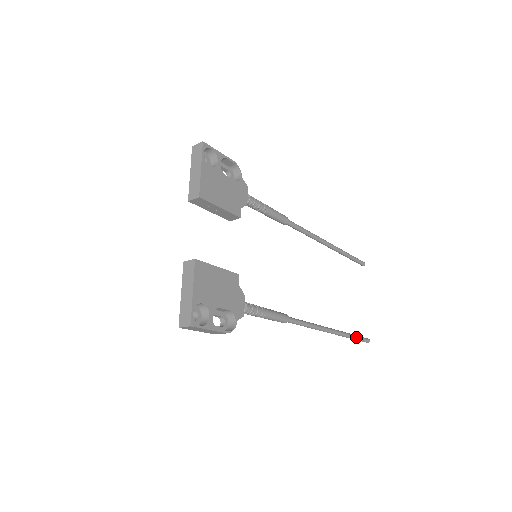
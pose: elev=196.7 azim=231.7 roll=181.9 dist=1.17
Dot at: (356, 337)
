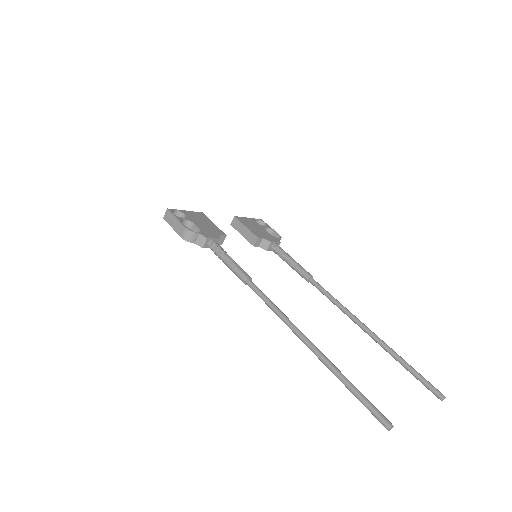
Dot at: (356, 389)
